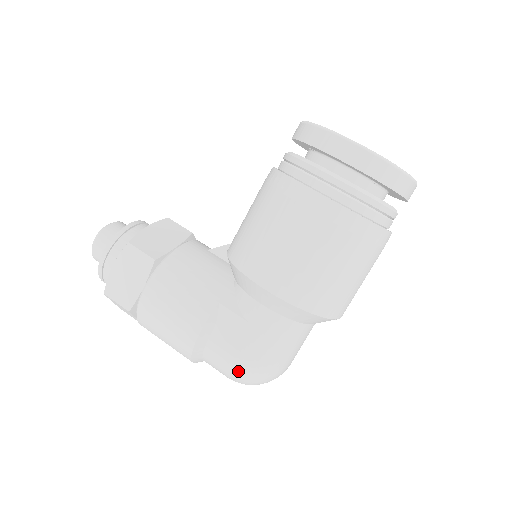
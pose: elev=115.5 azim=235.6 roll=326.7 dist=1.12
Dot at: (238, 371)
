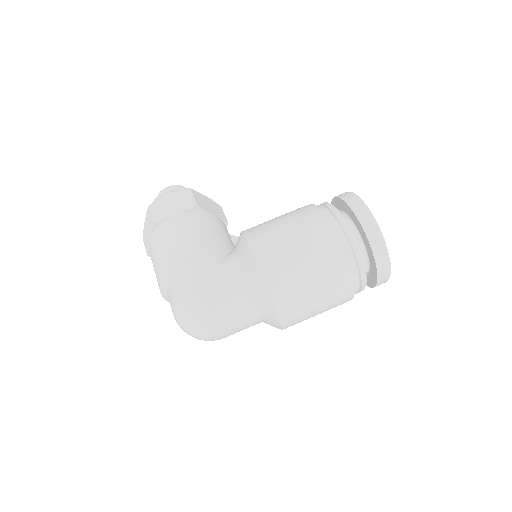
Dot at: (187, 298)
